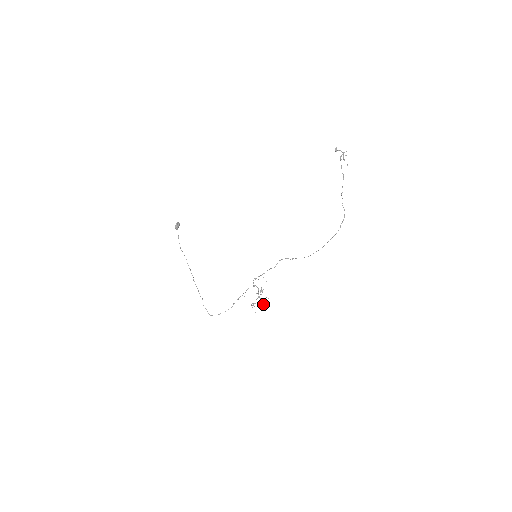
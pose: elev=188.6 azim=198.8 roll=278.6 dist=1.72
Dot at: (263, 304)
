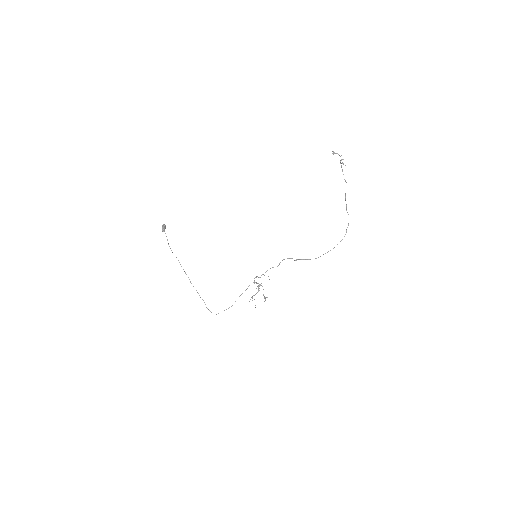
Dot at: (264, 298)
